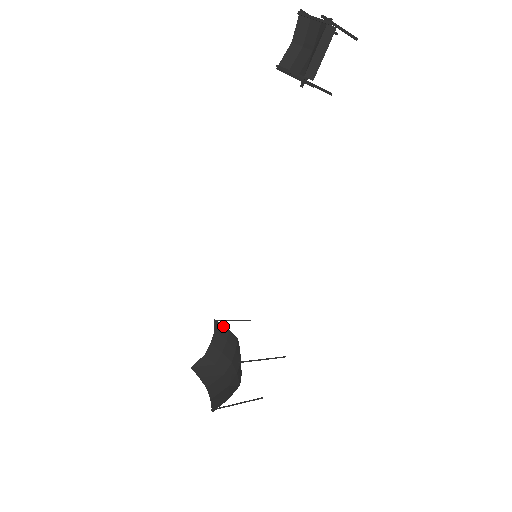
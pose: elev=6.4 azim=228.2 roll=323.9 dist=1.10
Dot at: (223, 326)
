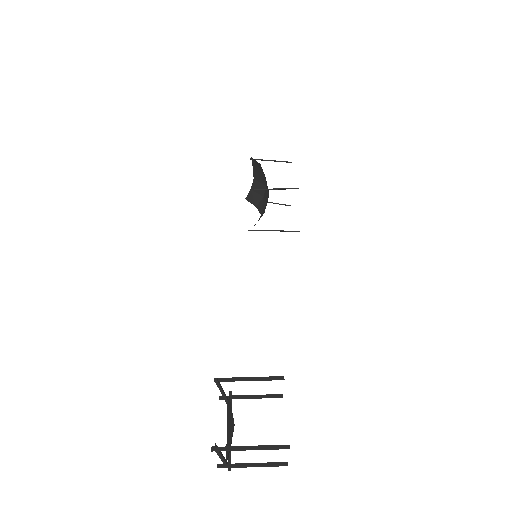
Dot at: occluded
